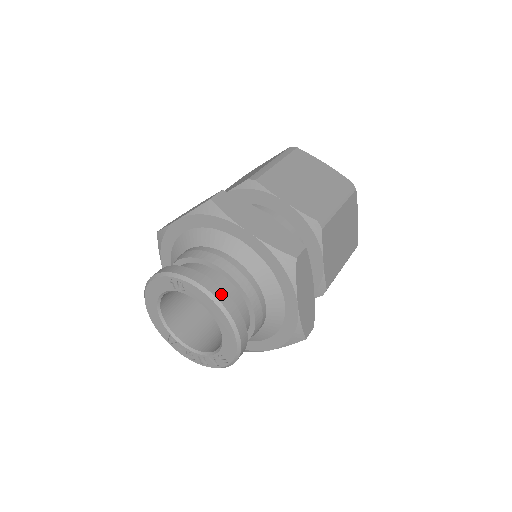
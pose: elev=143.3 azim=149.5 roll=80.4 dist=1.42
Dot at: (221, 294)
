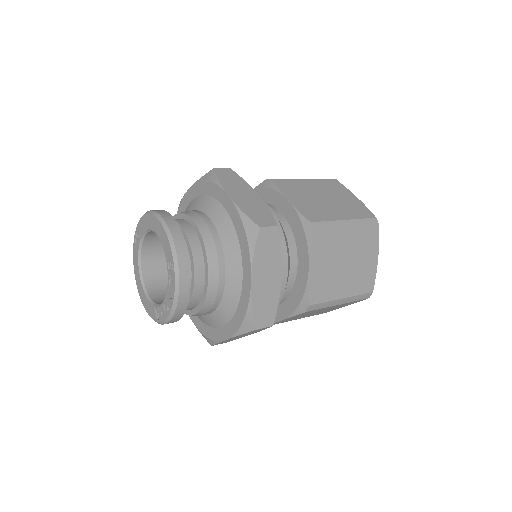
Dot at: occluded
